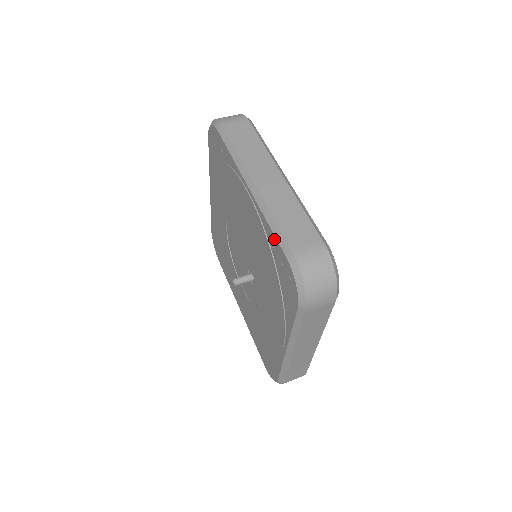
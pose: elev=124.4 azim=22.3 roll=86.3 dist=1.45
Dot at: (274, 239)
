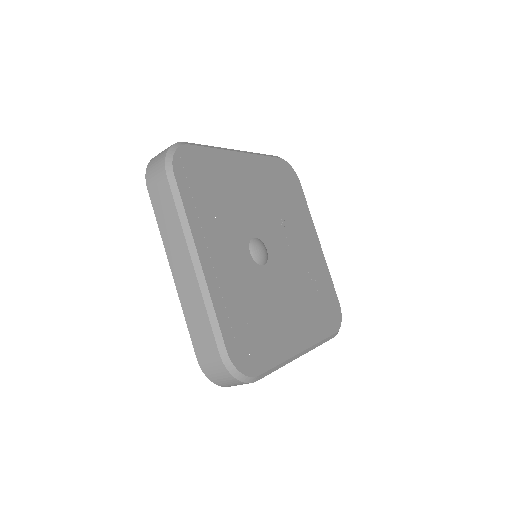
Dot at: occluded
